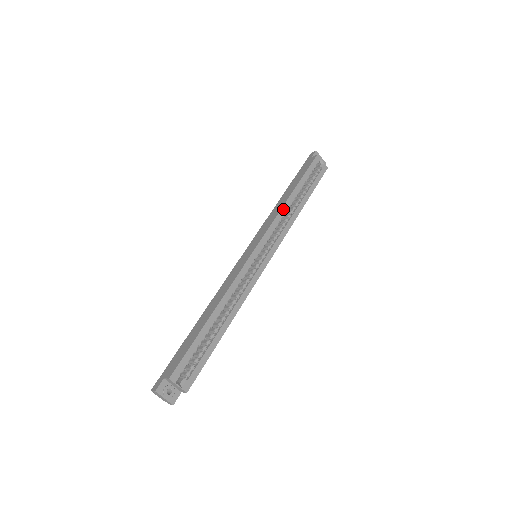
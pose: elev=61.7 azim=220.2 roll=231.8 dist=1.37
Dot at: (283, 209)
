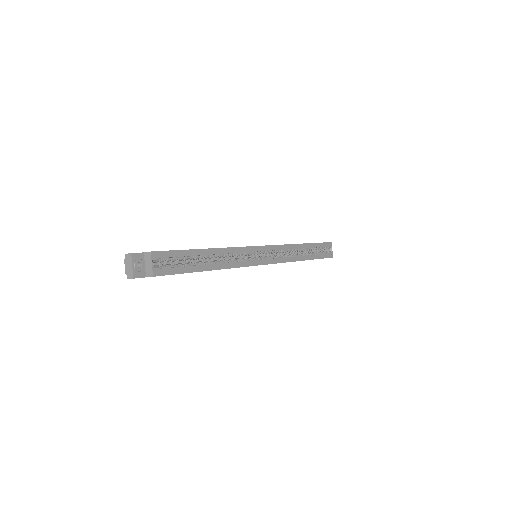
Dot at: (293, 246)
